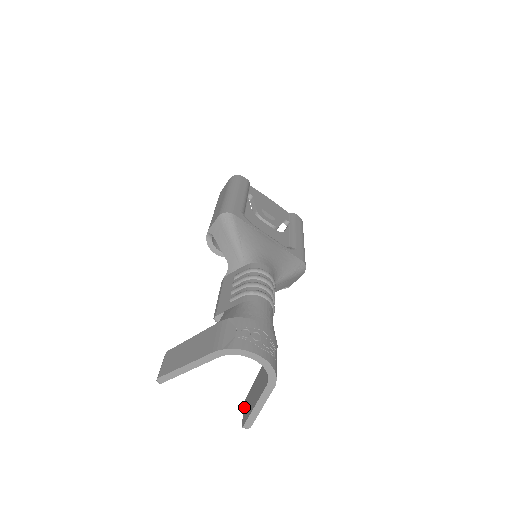
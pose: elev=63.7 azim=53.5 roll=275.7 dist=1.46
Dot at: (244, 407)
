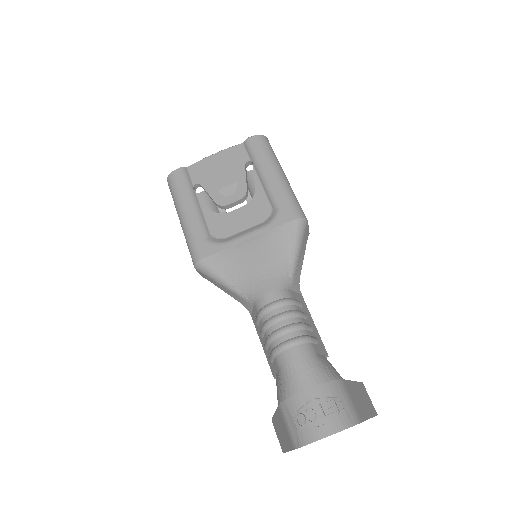
Dot at: occluded
